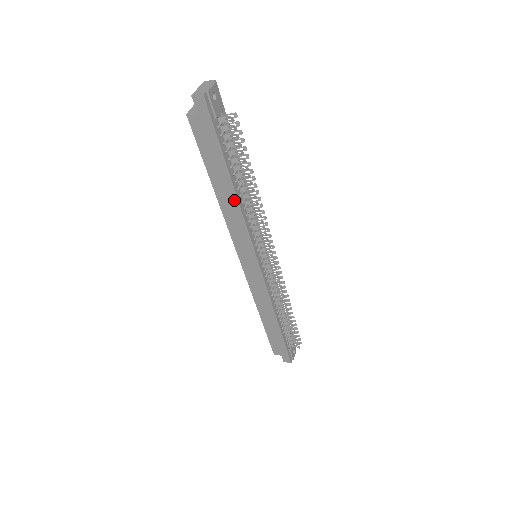
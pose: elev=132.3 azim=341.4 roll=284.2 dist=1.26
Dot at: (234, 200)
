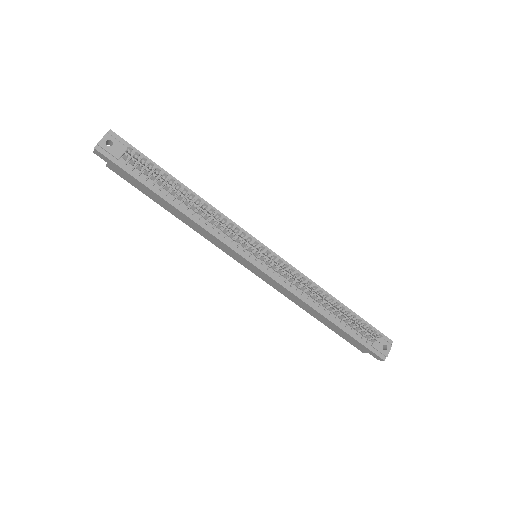
Dot at: (183, 215)
